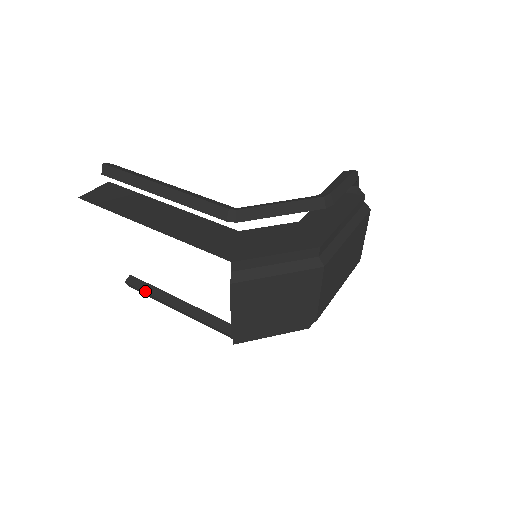
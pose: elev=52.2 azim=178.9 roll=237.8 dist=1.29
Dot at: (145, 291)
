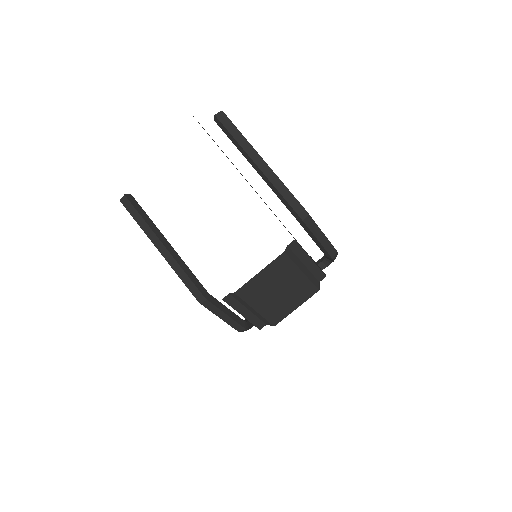
Dot at: (141, 215)
